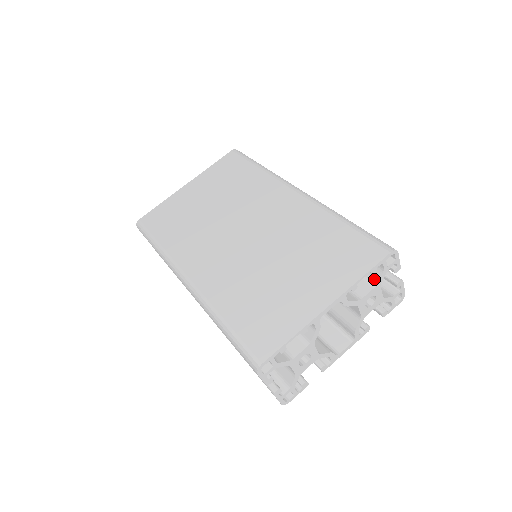
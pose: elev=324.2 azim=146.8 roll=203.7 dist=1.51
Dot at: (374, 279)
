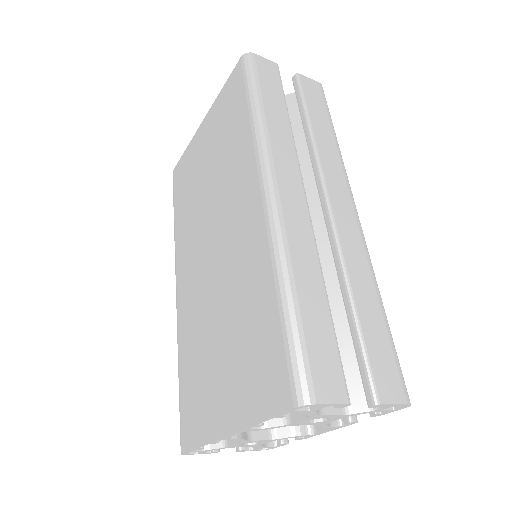
Dot at: occluded
